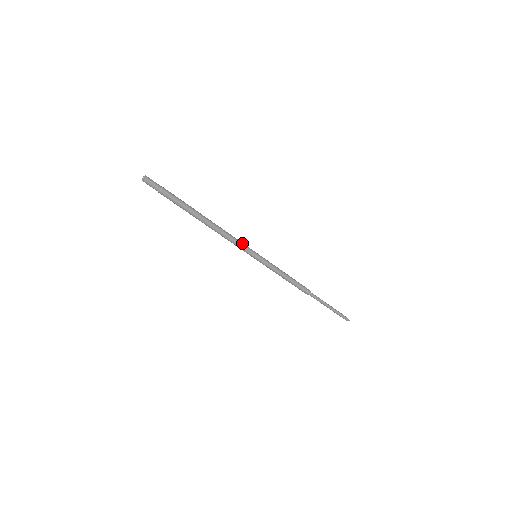
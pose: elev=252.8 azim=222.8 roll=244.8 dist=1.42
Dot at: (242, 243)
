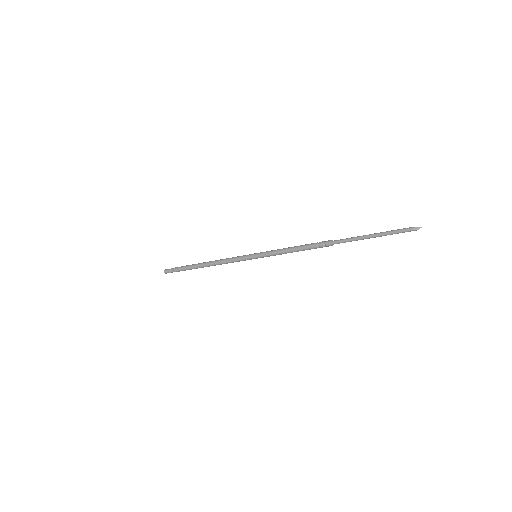
Dot at: (238, 257)
